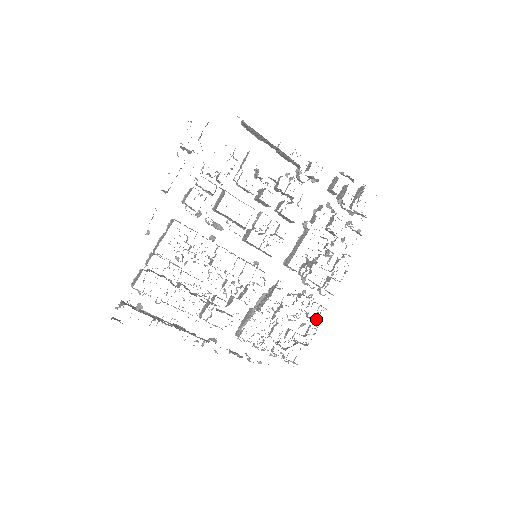
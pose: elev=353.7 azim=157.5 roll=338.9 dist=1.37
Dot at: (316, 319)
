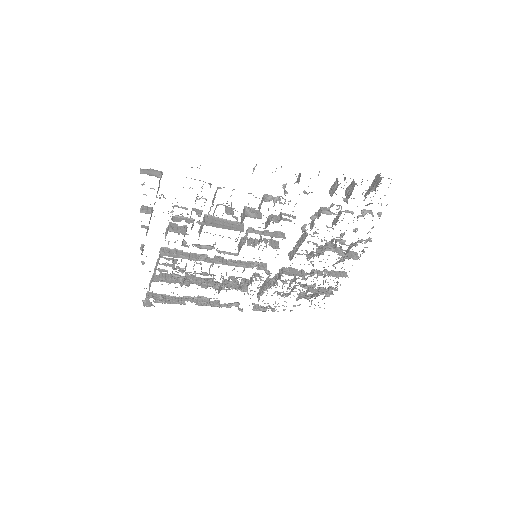
Dot at: (337, 281)
